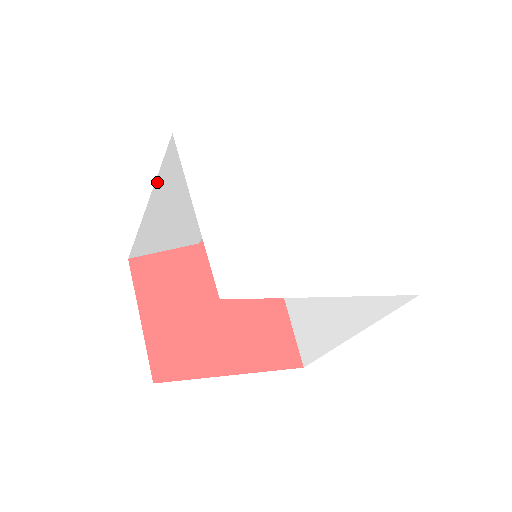
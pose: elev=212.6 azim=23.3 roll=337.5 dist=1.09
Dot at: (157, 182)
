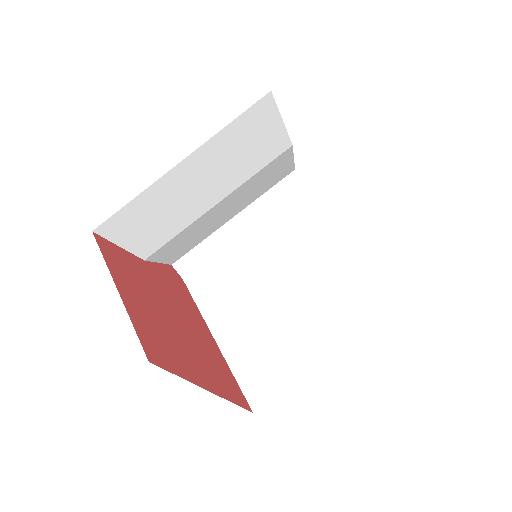
Dot at: (215, 136)
